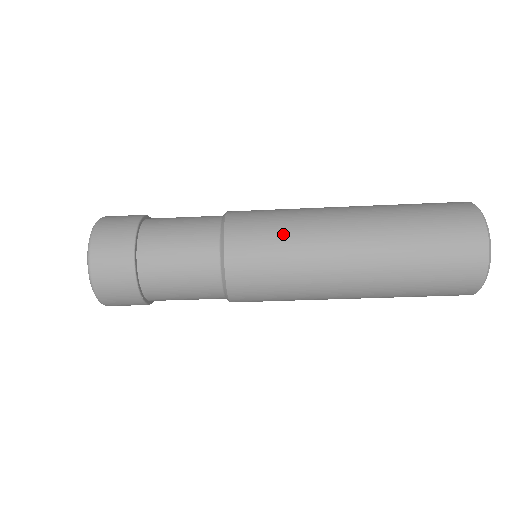
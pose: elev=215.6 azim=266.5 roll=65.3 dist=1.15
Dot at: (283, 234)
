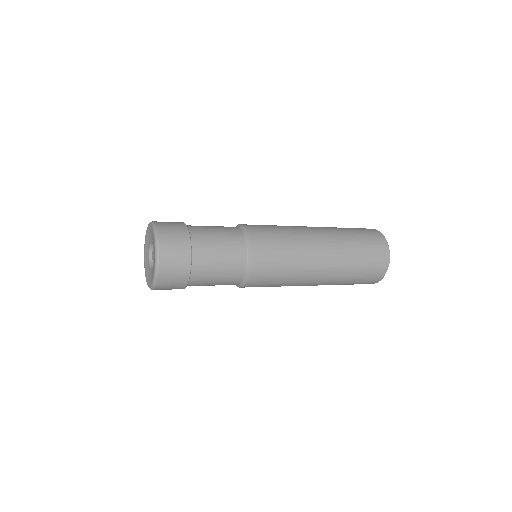
Dot at: (278, 285)
